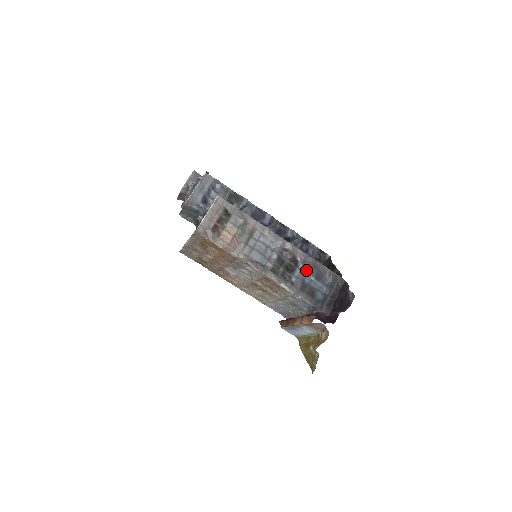
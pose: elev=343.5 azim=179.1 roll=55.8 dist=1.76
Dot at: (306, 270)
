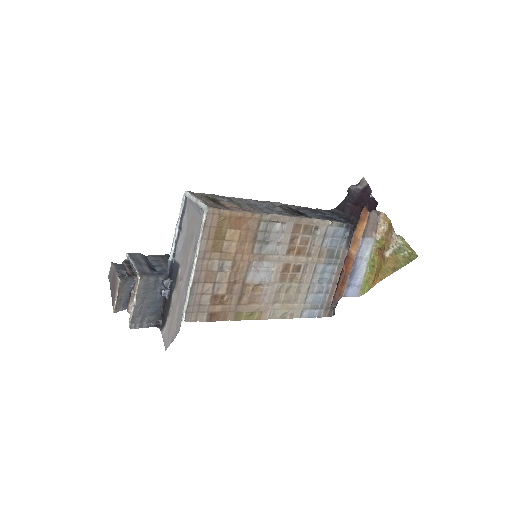
Dot at: (308, 211)
